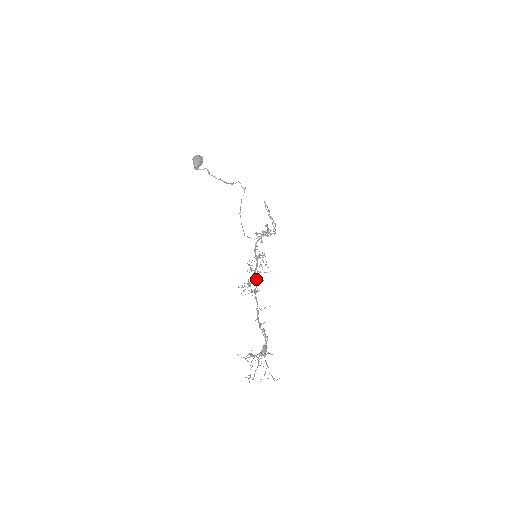
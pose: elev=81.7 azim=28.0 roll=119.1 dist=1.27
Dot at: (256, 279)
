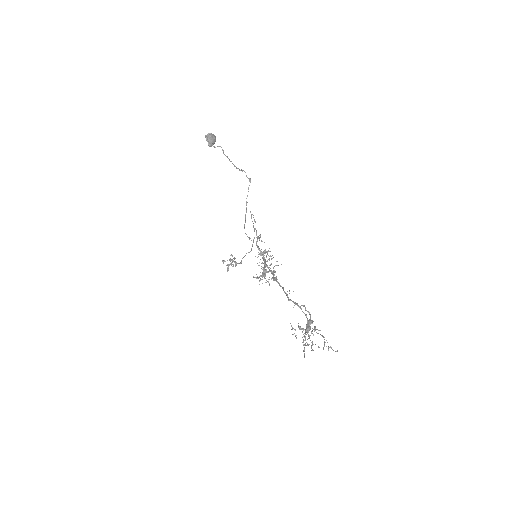
Dot at: (273, 267)
